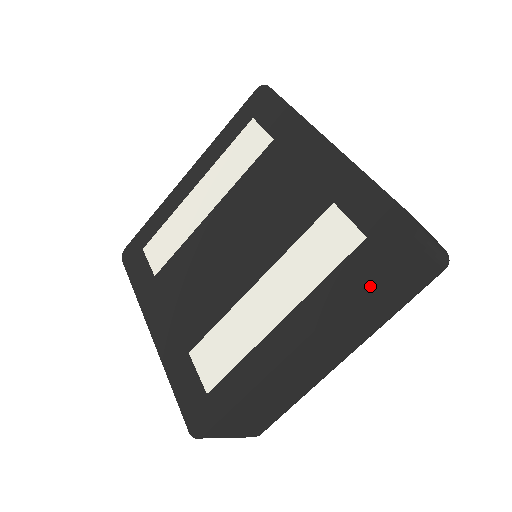
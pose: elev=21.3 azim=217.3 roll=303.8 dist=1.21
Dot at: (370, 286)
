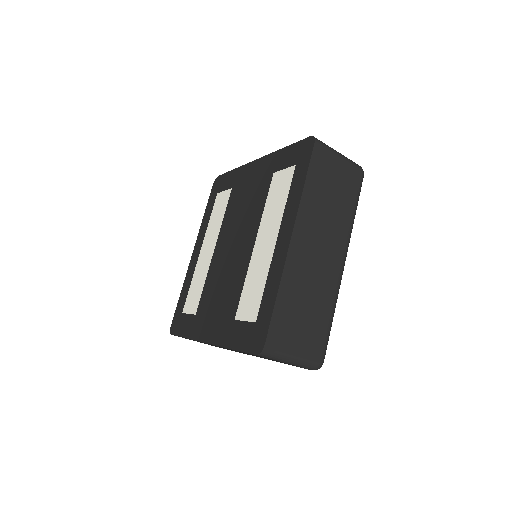
Dot at: (312, 182)
